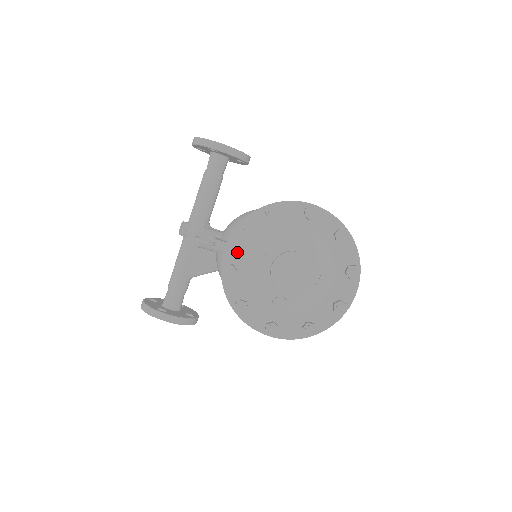
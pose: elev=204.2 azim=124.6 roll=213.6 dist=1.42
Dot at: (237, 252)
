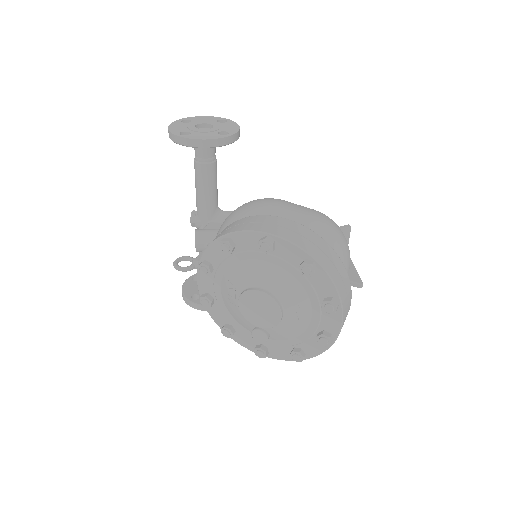
Dot at: (208, 282)
